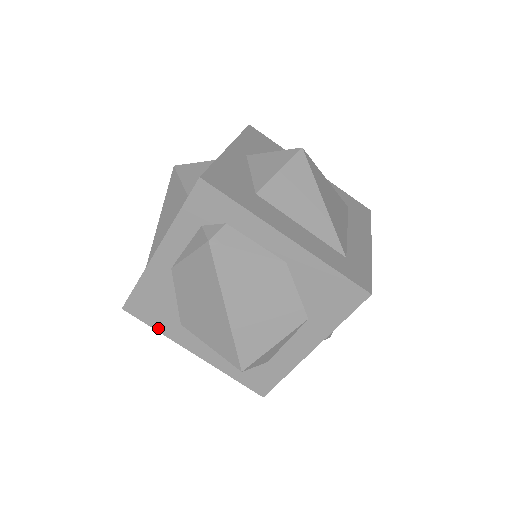
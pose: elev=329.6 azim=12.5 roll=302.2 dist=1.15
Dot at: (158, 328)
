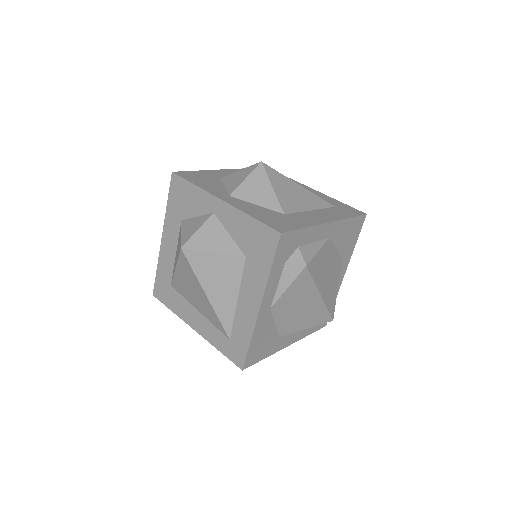
Dot at: (267, 355)
